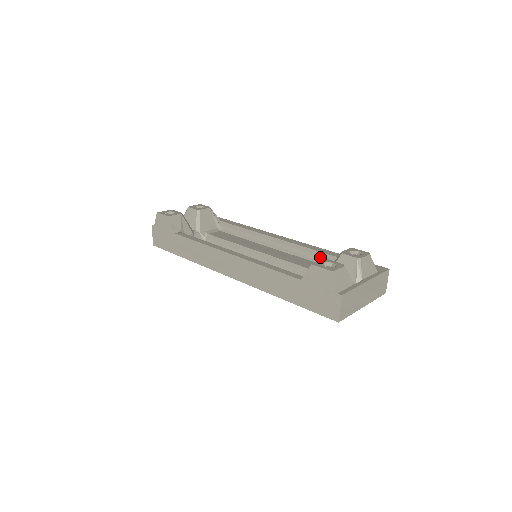
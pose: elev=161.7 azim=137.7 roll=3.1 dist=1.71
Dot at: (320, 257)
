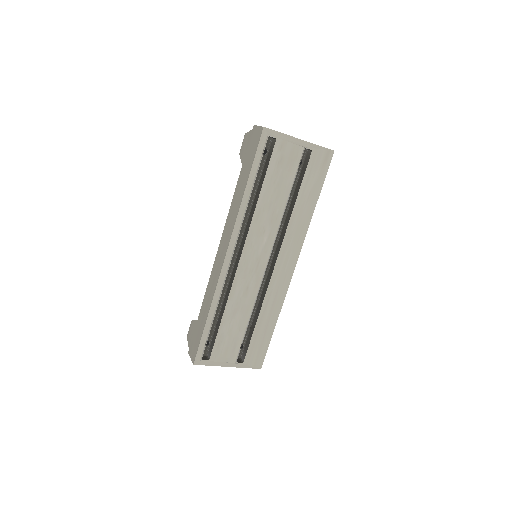
Dot at: occluded
